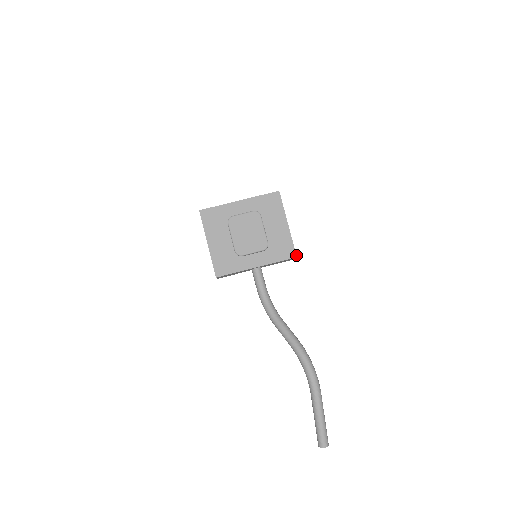
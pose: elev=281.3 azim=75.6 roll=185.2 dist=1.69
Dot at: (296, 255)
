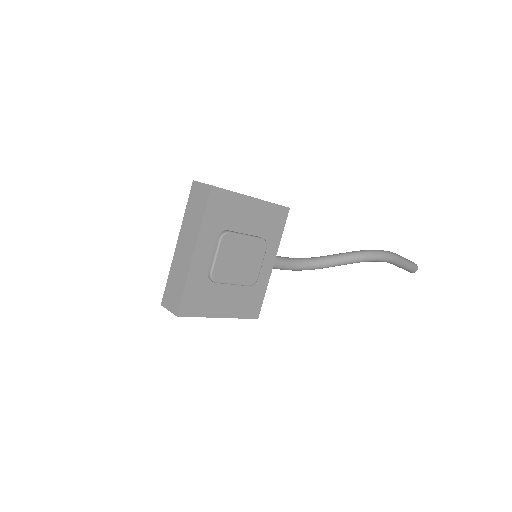
Dot at: (288, 208)
